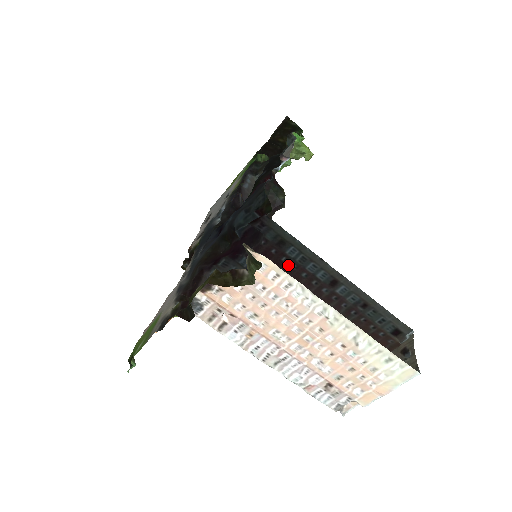
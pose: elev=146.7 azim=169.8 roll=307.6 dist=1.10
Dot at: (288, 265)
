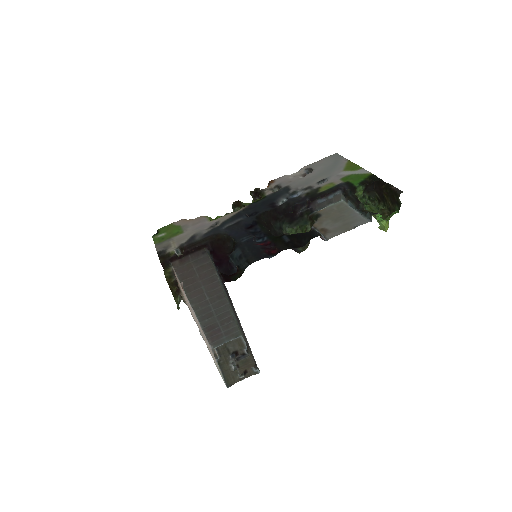
Dot at: occluded
